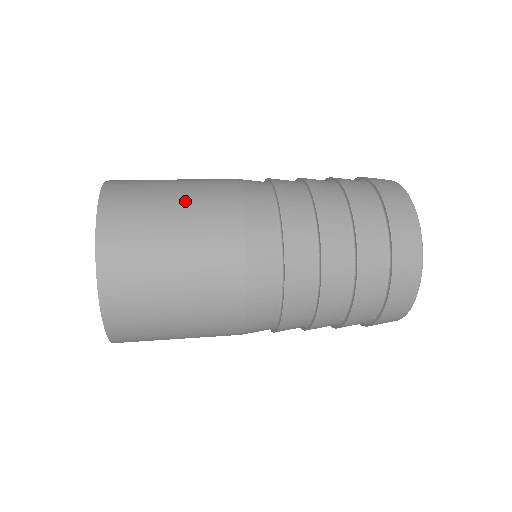
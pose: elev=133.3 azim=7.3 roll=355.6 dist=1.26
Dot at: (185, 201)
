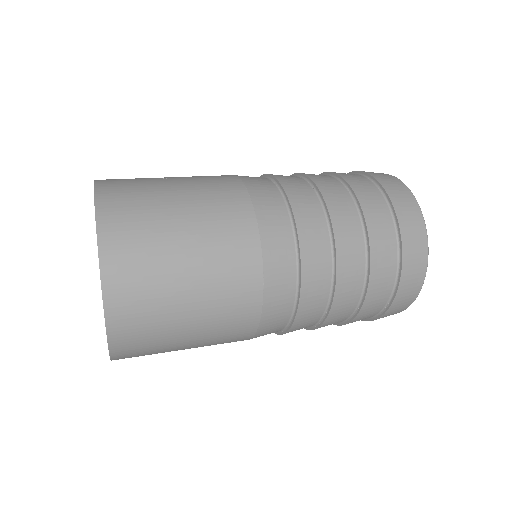
Dot at: (202, 273)
